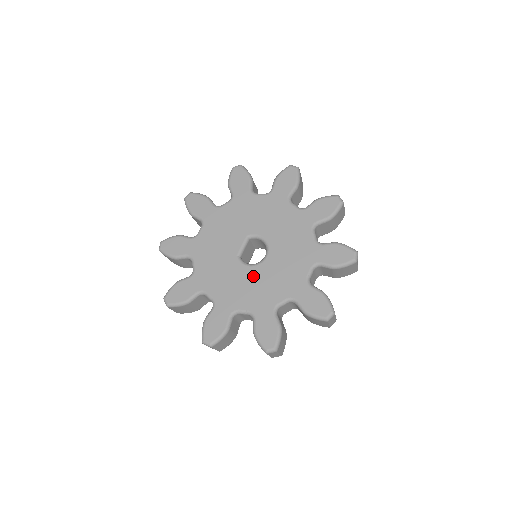
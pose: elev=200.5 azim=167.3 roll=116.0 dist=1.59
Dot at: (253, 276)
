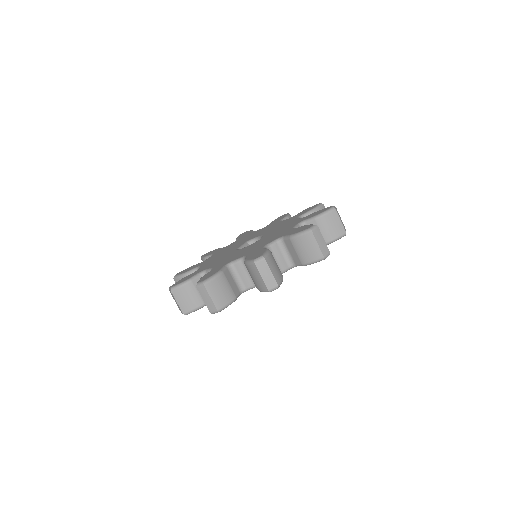
Dot at: (248, 247)
